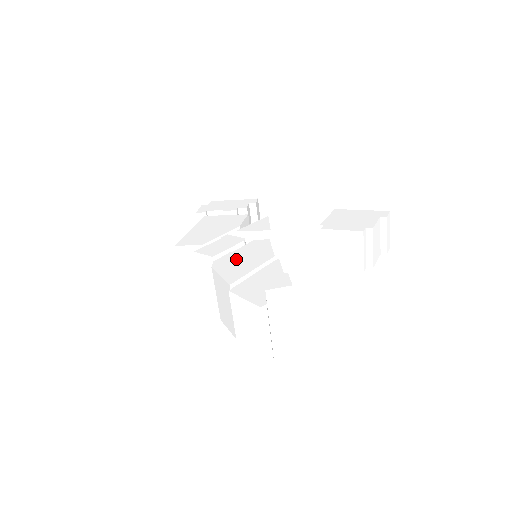
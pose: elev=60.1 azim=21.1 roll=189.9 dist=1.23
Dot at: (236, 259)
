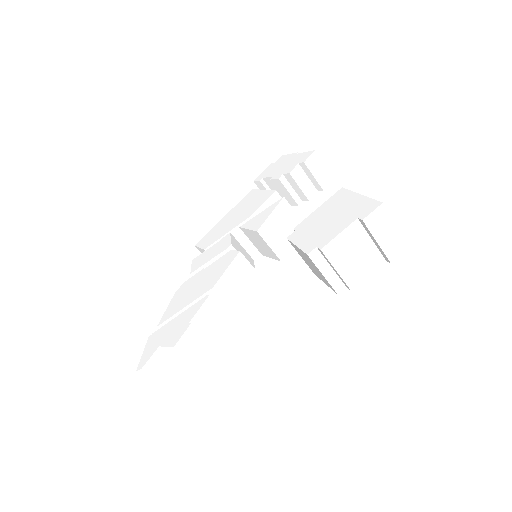
Dot at: (194, 284)
